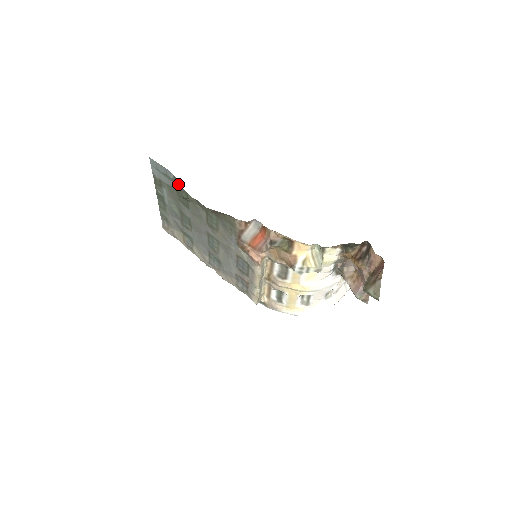
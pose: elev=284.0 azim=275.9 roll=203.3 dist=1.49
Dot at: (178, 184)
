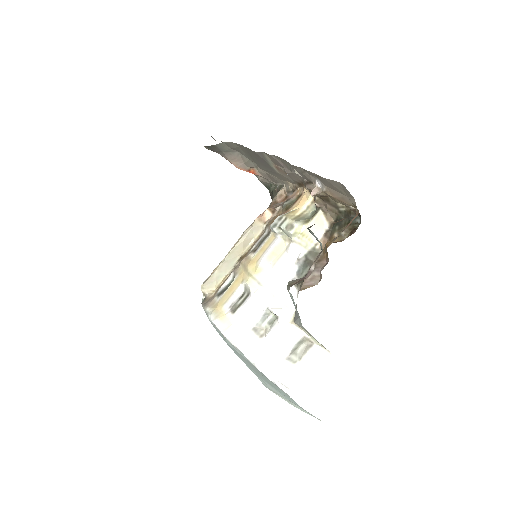
Dot at: occluded
